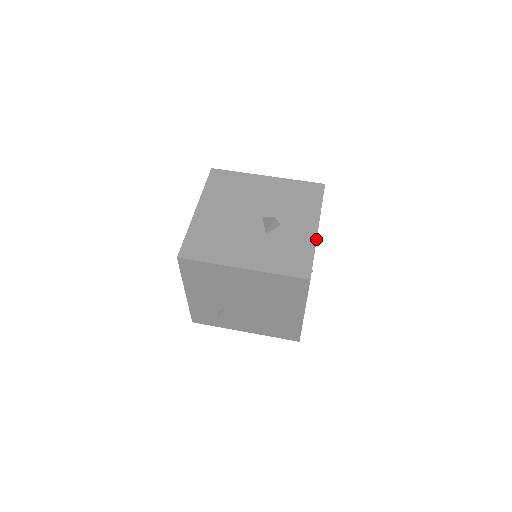
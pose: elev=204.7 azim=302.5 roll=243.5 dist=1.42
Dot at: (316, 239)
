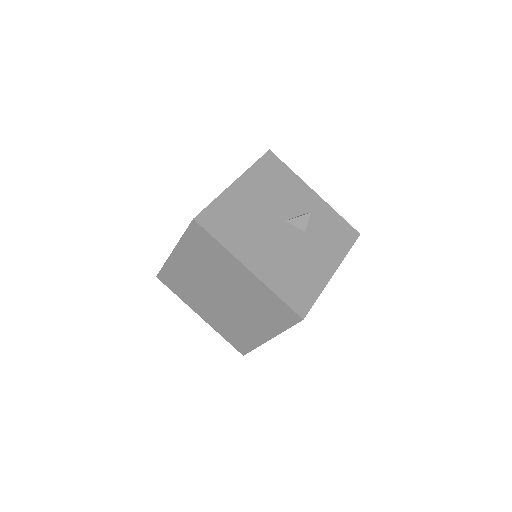
Dot at: (326, 202)
